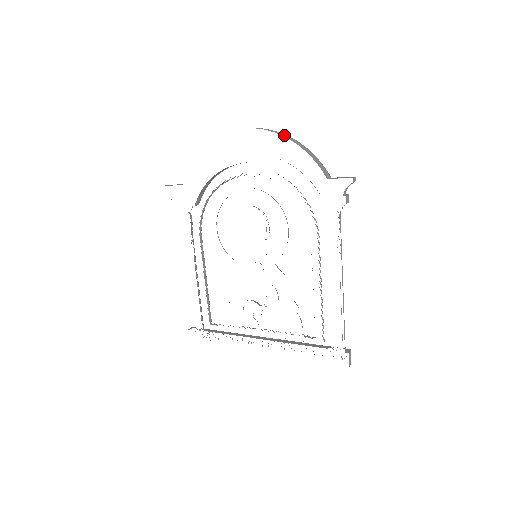
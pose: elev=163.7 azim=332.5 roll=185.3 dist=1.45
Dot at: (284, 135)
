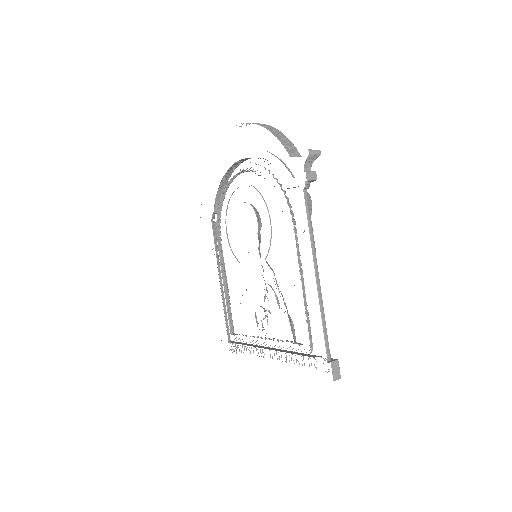
Dot at: (261, 124)
